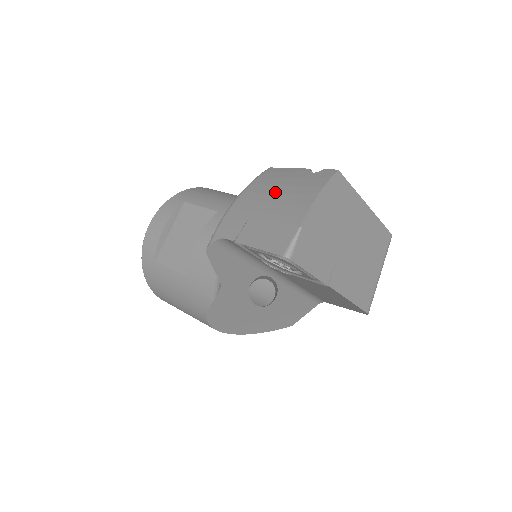
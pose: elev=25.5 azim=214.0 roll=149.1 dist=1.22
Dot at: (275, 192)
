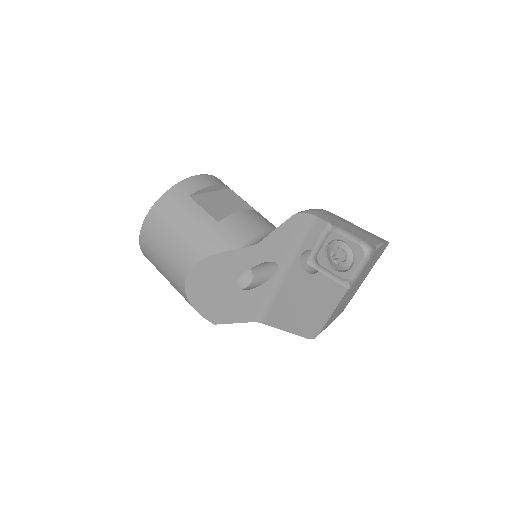
Dot at: occluded
